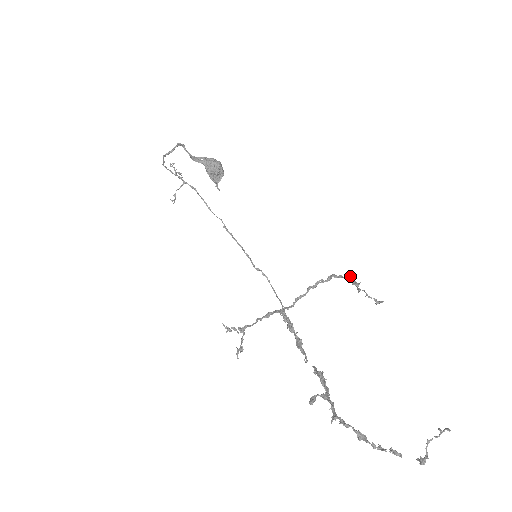
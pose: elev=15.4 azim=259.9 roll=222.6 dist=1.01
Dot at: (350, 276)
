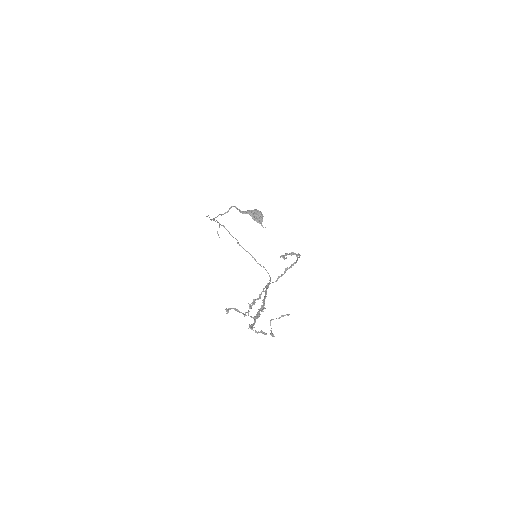
Dot at: (298, 253)
